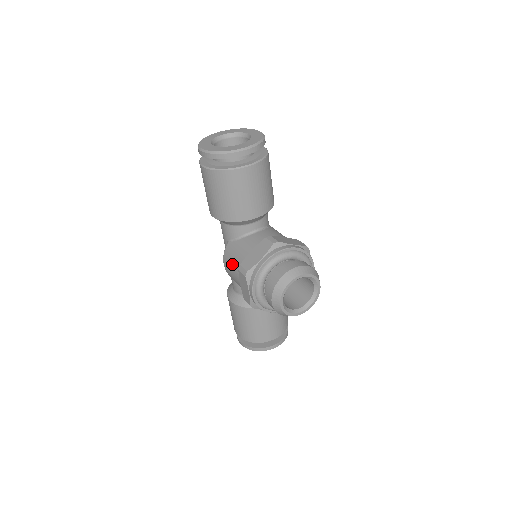
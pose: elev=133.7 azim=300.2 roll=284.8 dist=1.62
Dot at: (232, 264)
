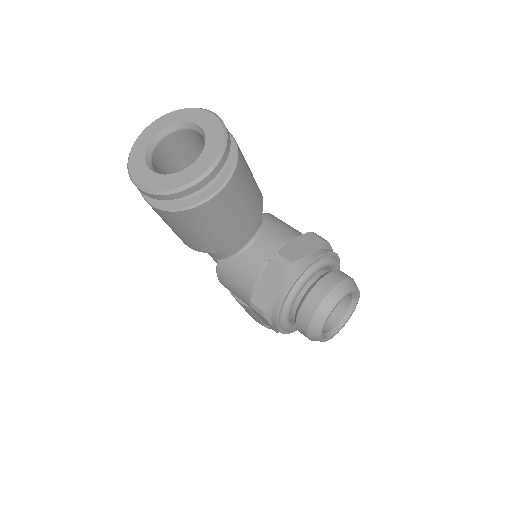
Dot at: (235, 290)
